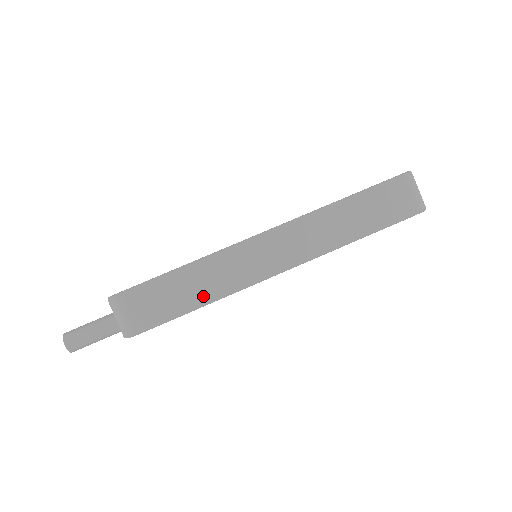
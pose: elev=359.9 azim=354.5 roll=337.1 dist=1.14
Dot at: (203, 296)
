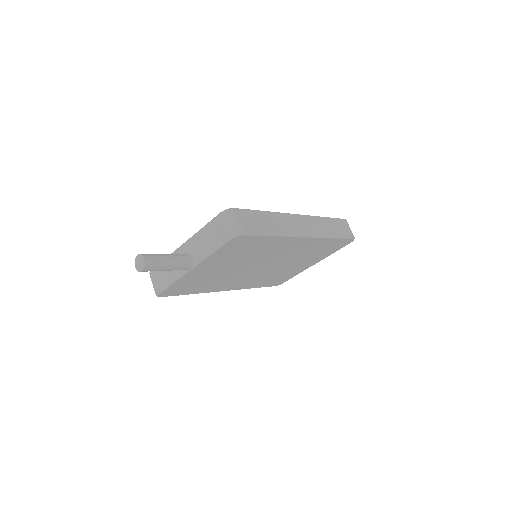
Dot at: (275, 230)
